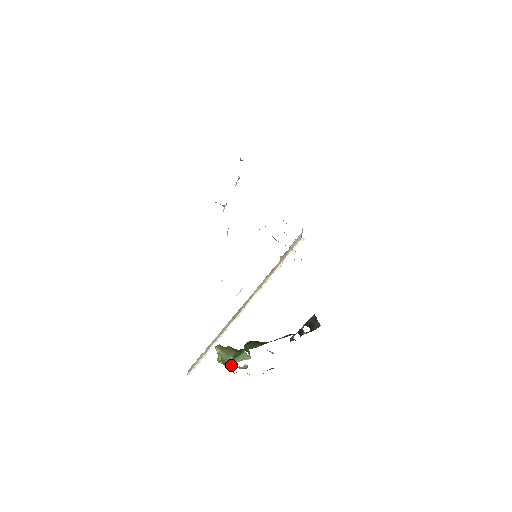
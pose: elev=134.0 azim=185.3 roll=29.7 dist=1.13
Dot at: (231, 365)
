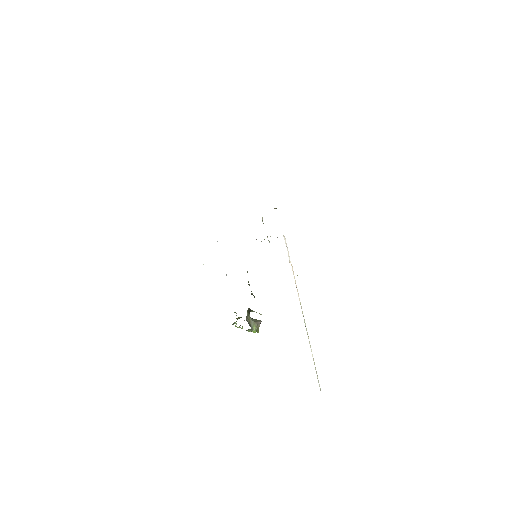
Dot at: occluded
